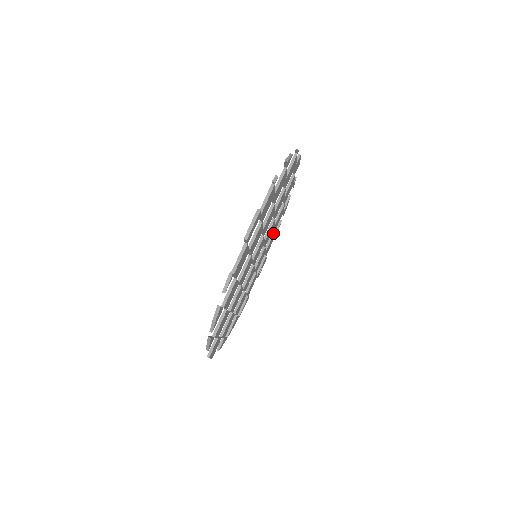
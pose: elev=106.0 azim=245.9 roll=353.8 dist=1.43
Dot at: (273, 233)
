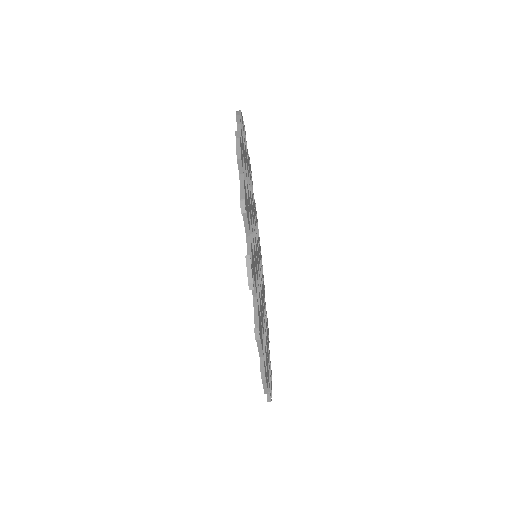
Dot at: occluded
